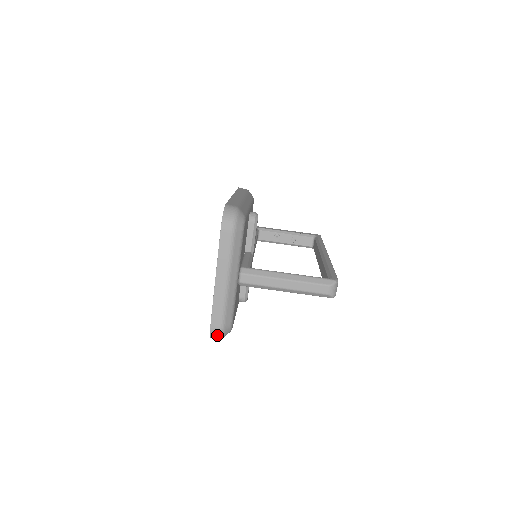
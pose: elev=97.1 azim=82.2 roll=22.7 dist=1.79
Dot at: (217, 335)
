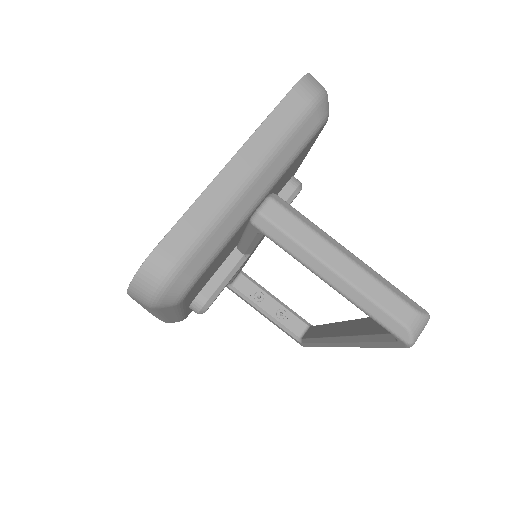
Dot at: (153, 280)
